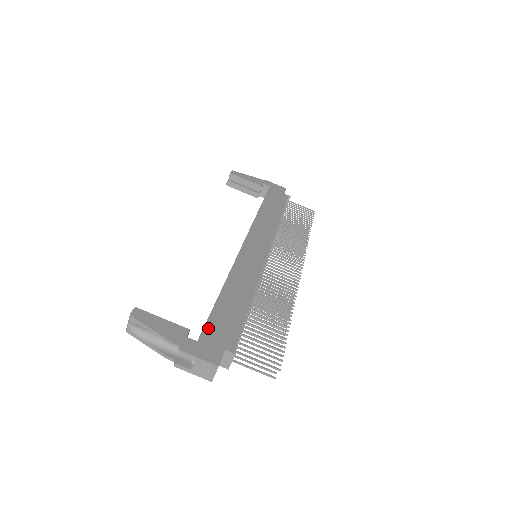
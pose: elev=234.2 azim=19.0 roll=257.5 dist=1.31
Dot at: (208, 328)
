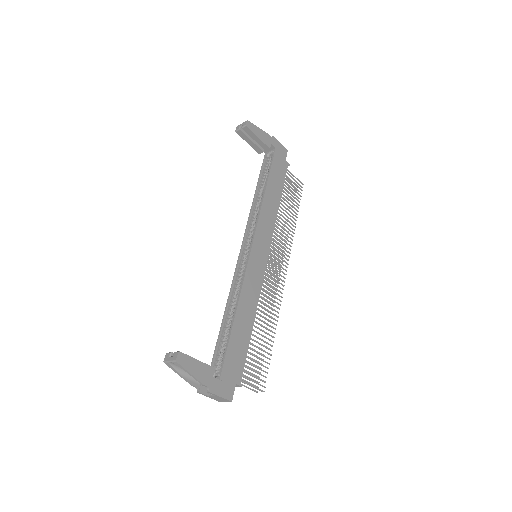
Dot at: (226, 364)
